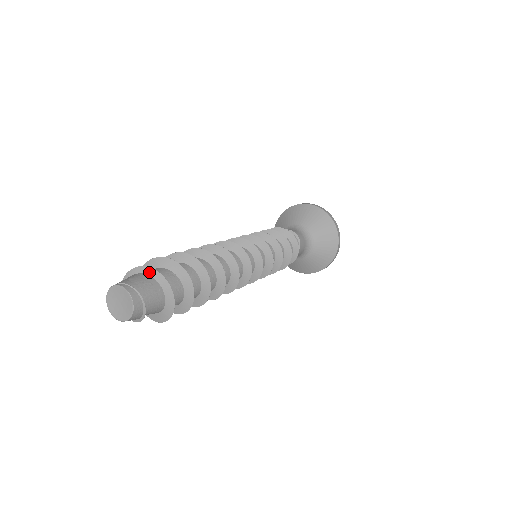
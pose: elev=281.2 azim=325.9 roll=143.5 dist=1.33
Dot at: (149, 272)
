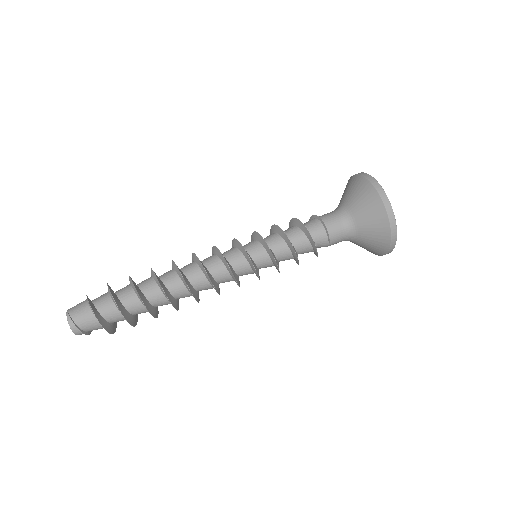
Dot at: (91, 309)
